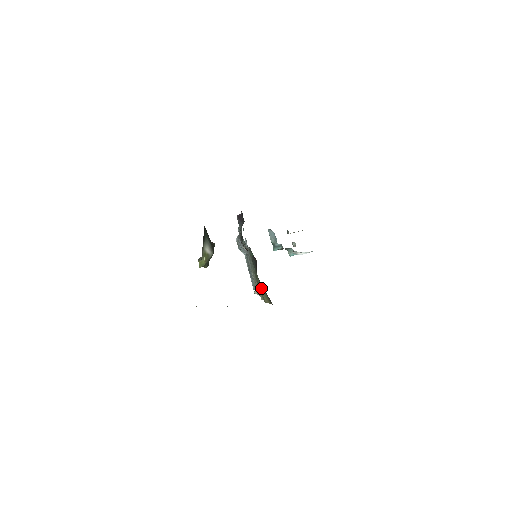
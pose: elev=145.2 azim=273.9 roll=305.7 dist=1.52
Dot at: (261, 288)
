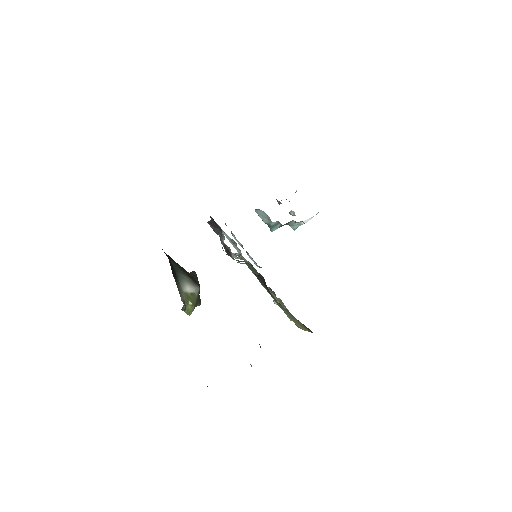
Dot at: (286, 312)
